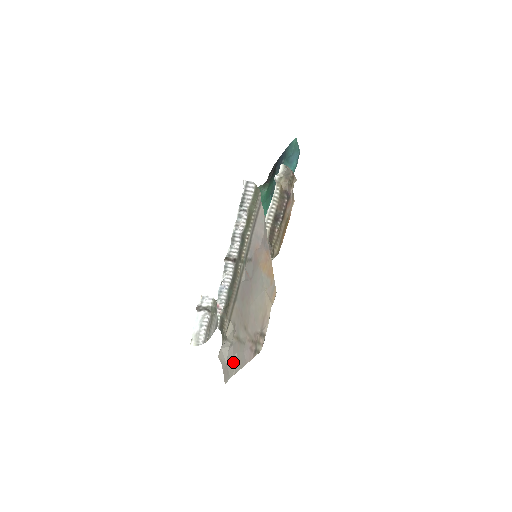
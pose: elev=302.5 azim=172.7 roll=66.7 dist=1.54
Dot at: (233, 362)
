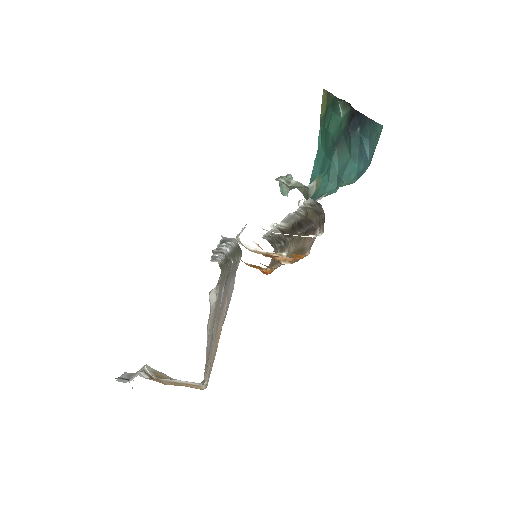
Dot at: occluded
